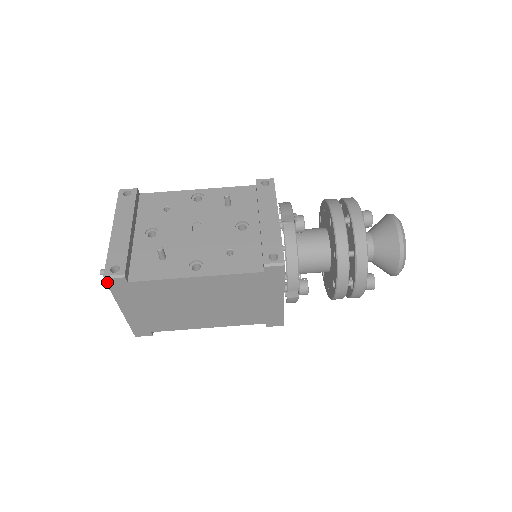
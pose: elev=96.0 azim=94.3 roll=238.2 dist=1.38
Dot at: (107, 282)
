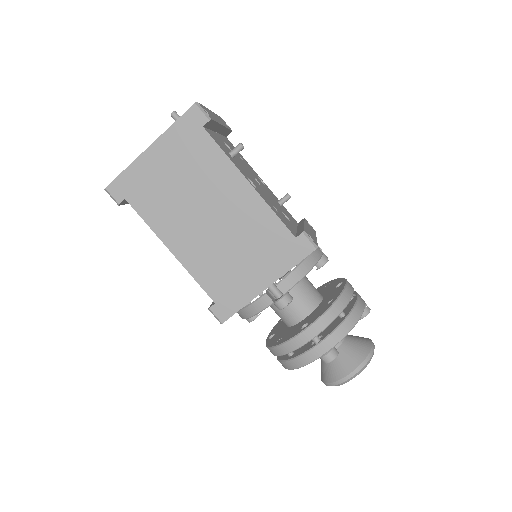
Dot at: (191, 108)
